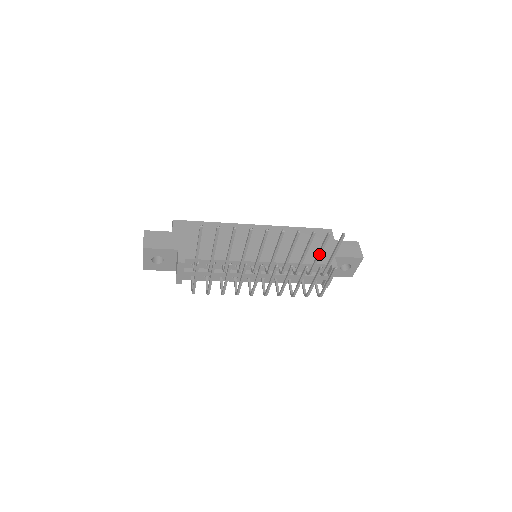
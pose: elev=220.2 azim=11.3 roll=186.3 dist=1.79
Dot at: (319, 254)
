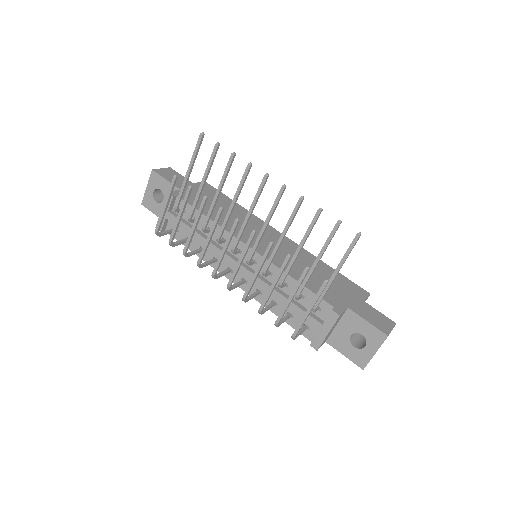
Dot at: (317, 258)
